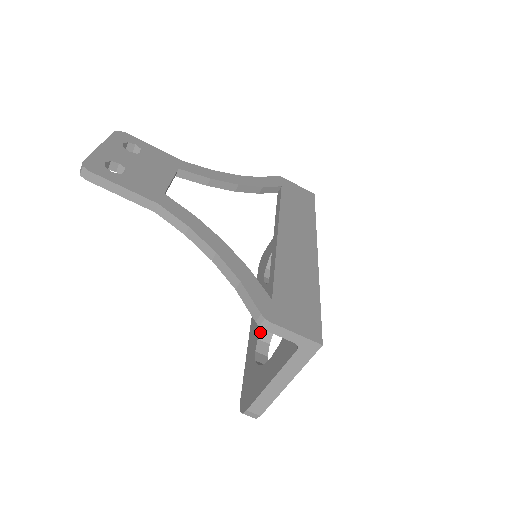
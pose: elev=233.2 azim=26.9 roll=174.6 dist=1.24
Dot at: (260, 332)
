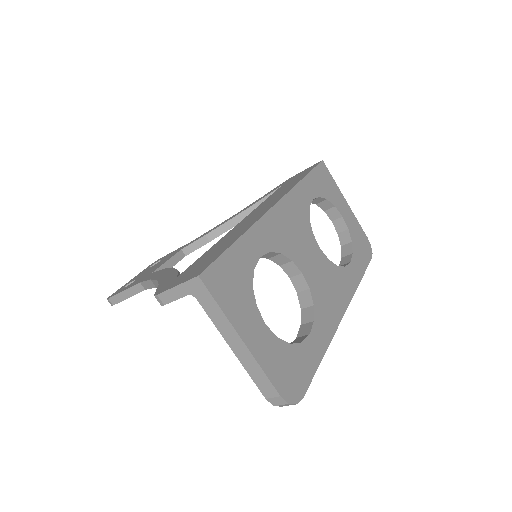
Dot at: (301, 317)
